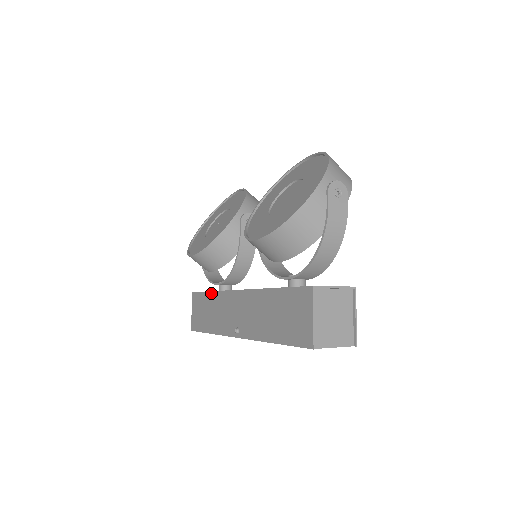
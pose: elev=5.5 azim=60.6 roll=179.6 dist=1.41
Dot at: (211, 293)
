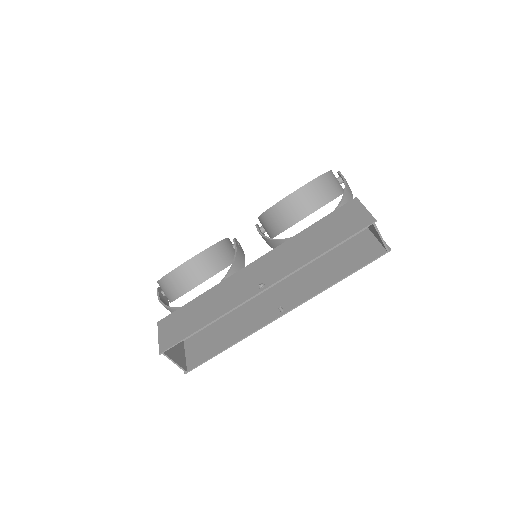
Dot at: (203, 294)
